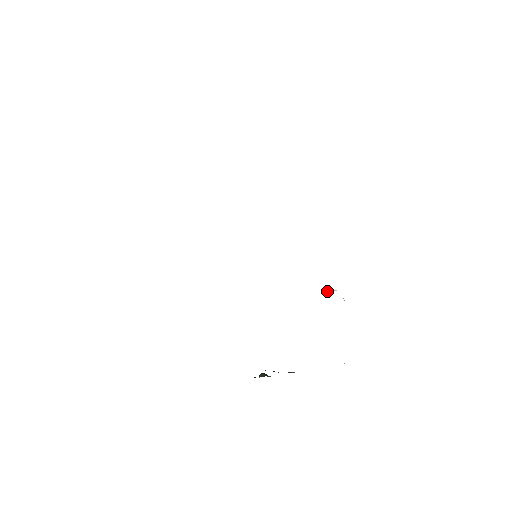
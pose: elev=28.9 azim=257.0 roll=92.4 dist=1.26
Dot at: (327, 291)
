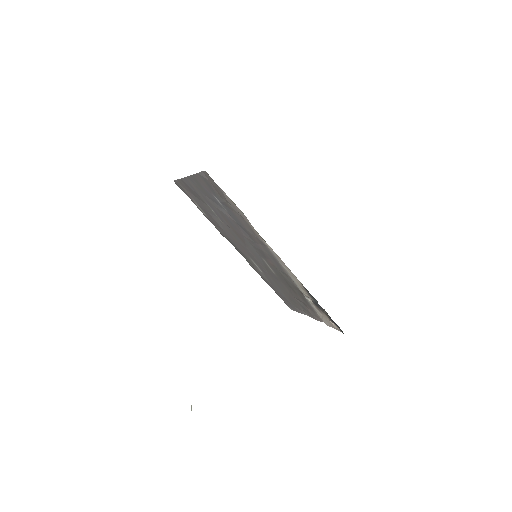
Dot at: occluded
